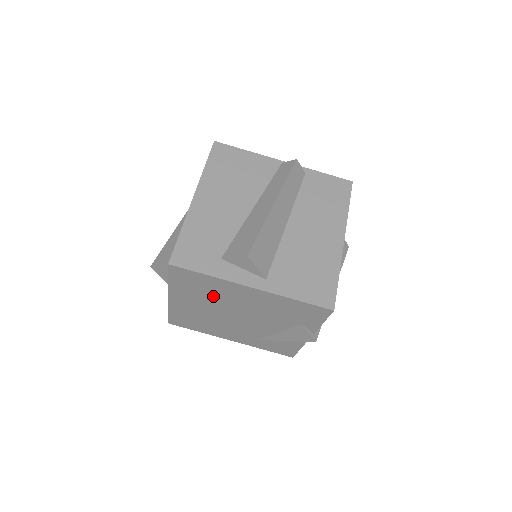
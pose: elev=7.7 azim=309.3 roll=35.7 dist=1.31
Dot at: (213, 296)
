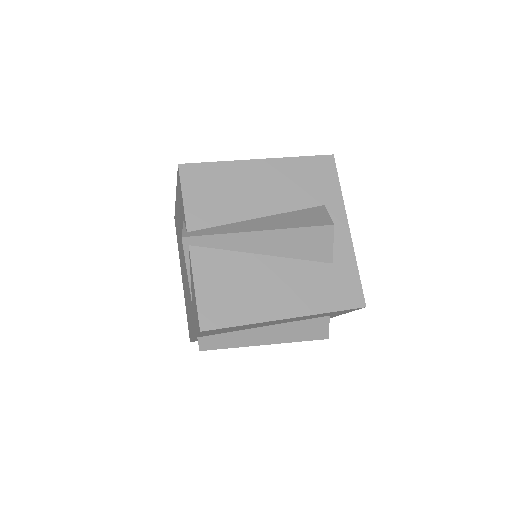
Dot at: occluded
